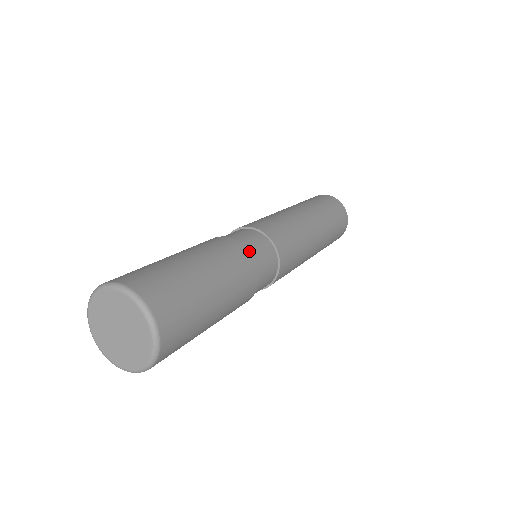
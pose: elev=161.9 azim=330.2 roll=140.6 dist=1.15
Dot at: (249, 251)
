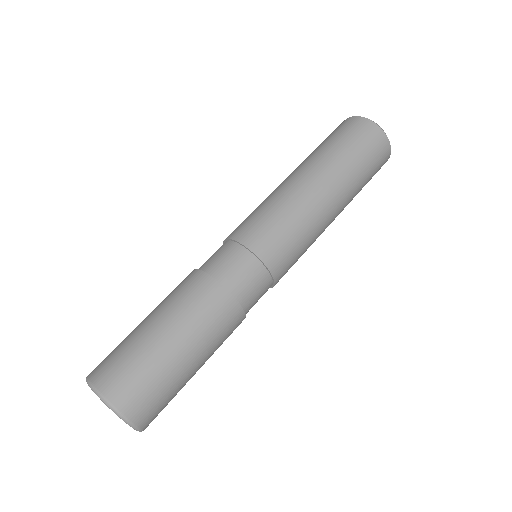
Dot at: (233, 296)
